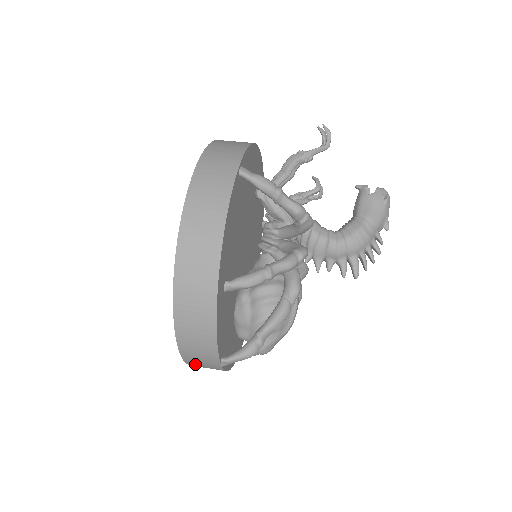
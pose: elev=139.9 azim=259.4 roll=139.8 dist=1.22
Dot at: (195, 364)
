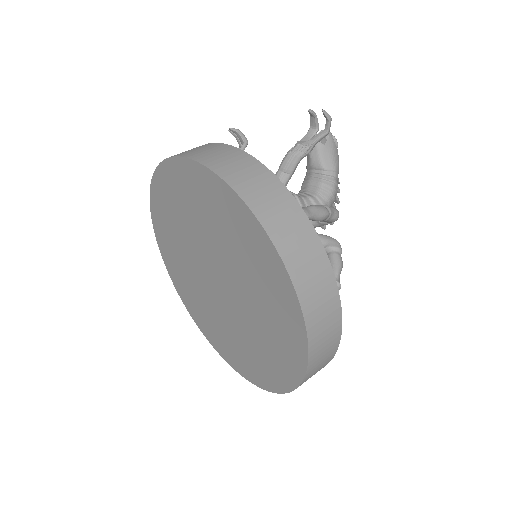
Dot at: occluded
